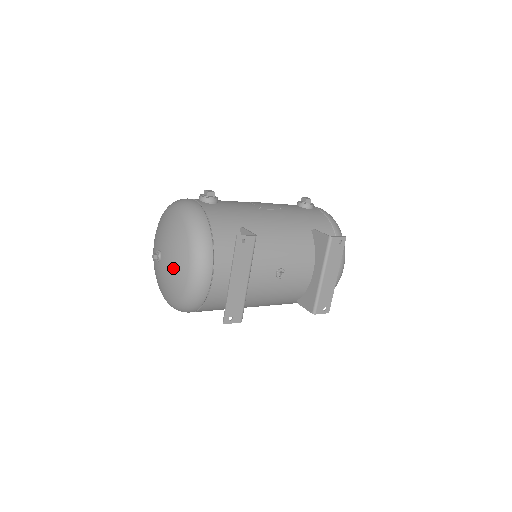
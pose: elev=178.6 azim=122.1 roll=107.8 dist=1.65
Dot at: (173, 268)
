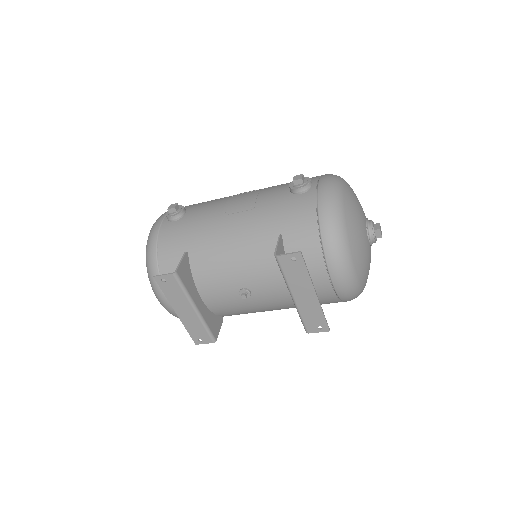
Dot at: occluded
